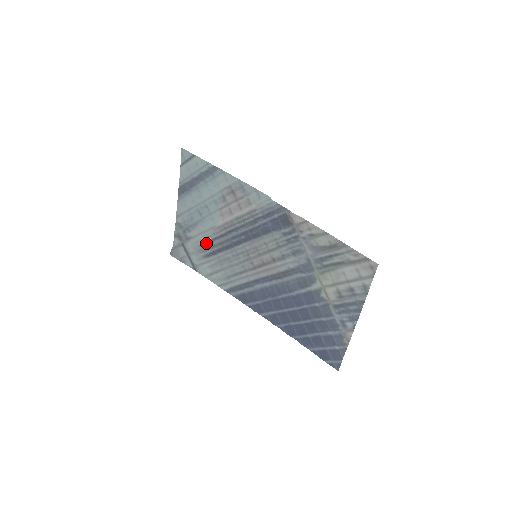
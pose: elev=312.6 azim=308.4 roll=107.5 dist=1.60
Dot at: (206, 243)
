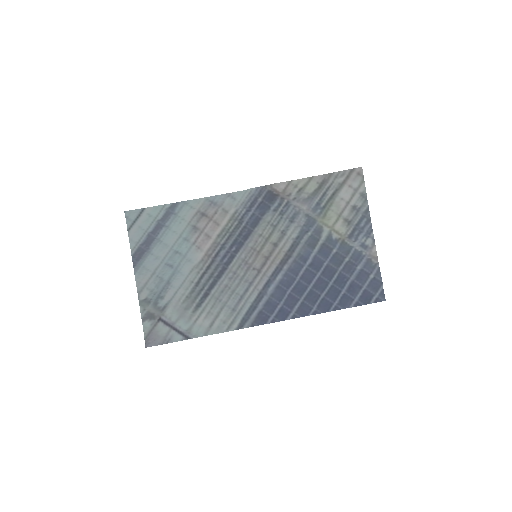
Dot at: (192, 291)
